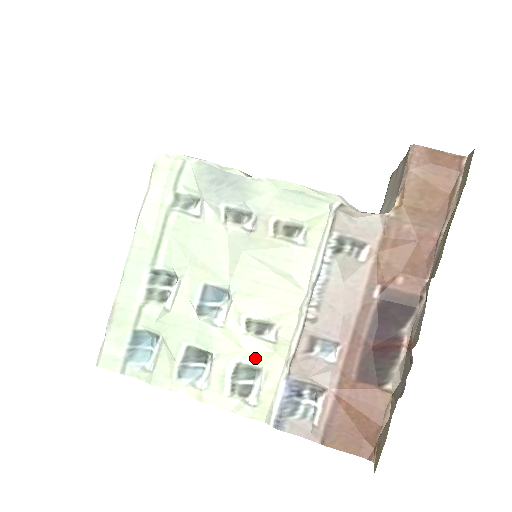
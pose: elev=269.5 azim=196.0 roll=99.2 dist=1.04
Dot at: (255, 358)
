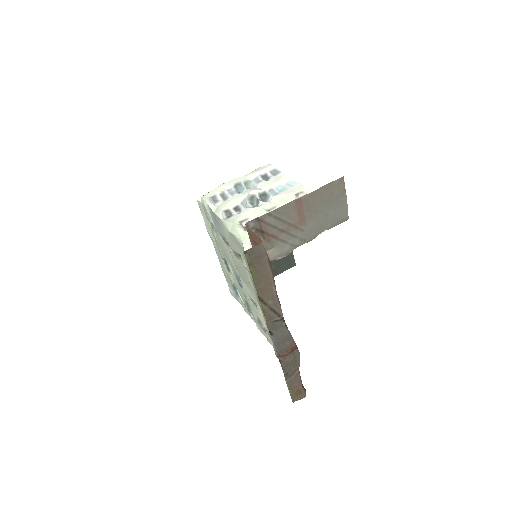
Dot at: (260, 318)
